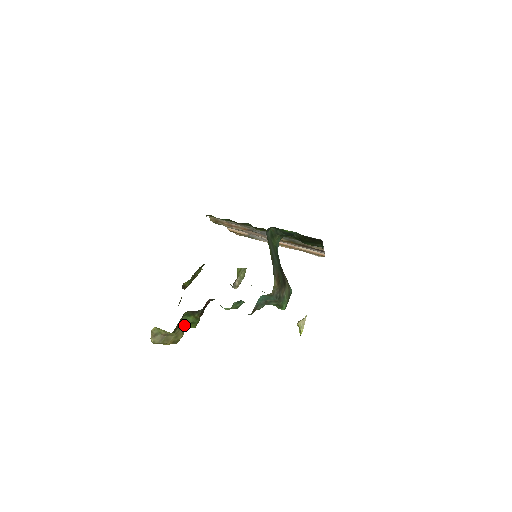
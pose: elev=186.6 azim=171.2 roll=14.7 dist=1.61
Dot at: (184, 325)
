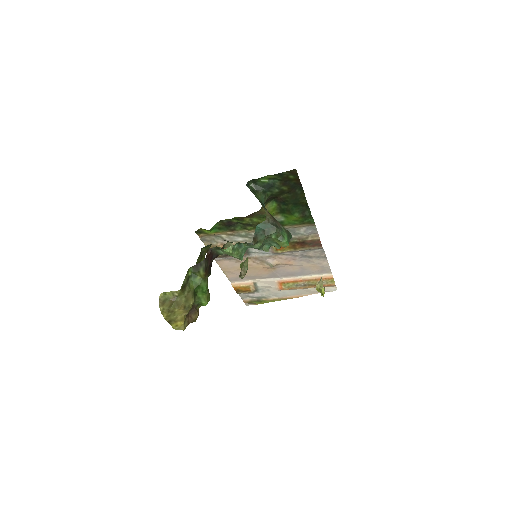
Dot at: (192, 289)
